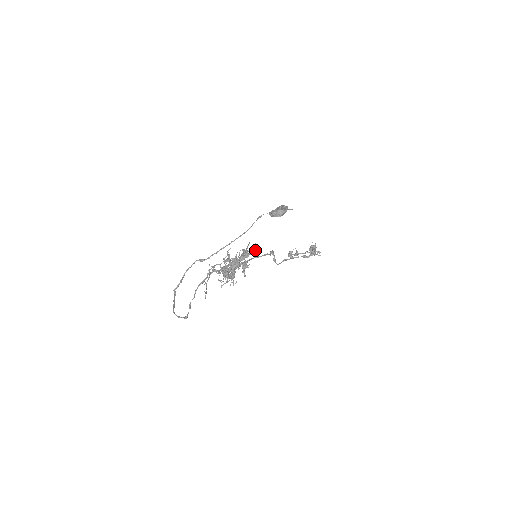
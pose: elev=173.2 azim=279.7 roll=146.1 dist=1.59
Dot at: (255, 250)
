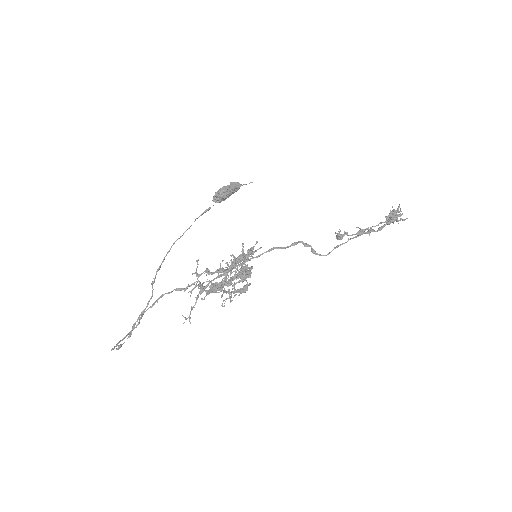
Dot at: occluded
